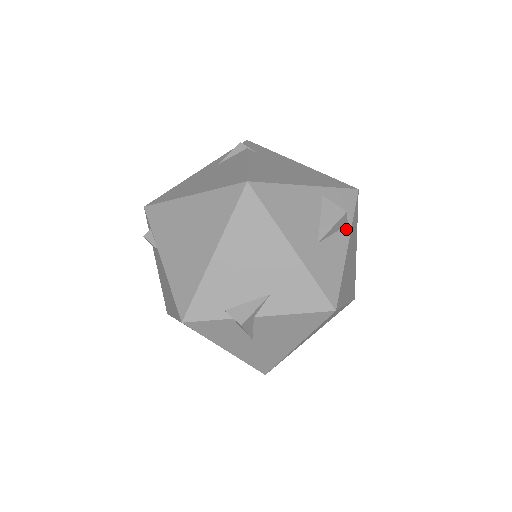
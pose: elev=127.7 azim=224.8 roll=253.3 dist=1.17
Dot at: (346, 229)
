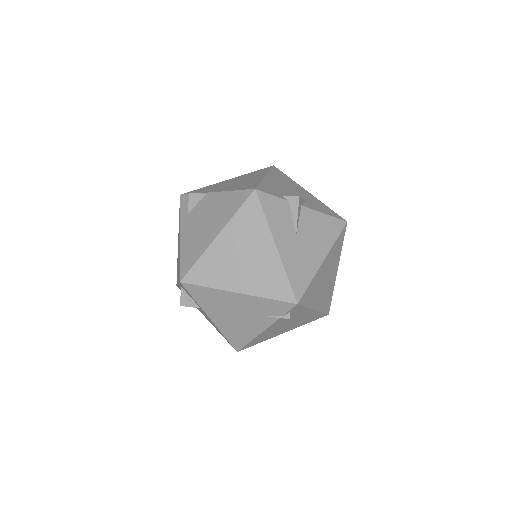
Dot at: occluded
